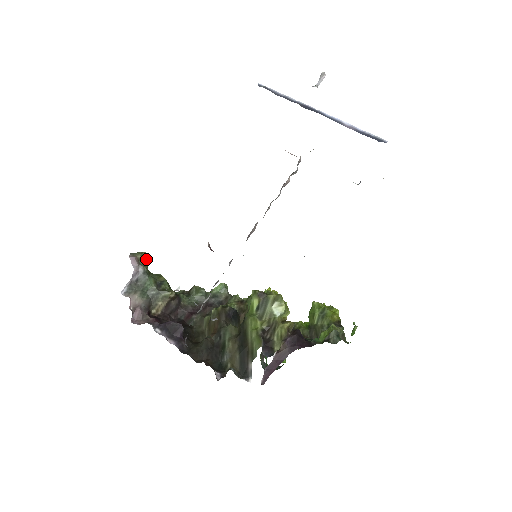
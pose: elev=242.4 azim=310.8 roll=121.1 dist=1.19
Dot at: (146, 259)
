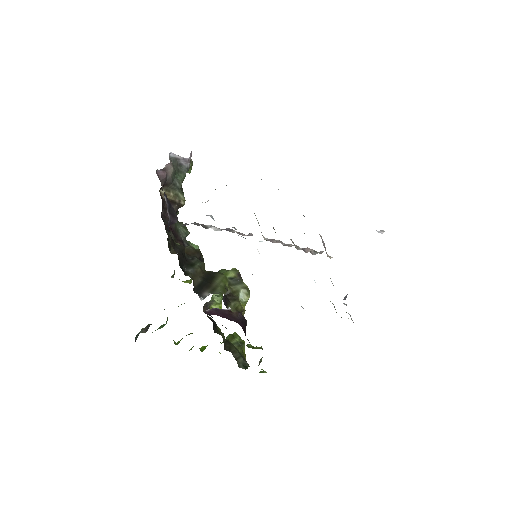
Dot at: (190, 168)
